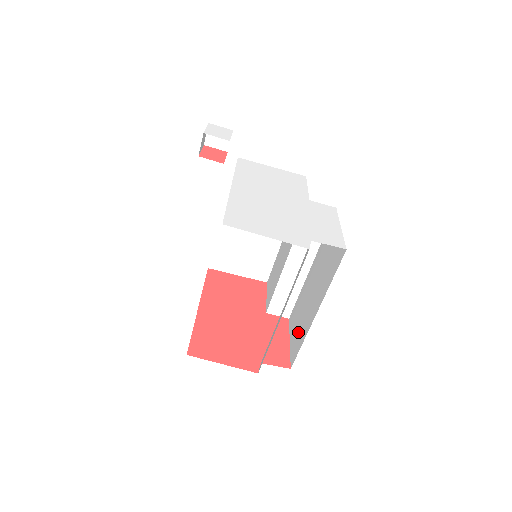
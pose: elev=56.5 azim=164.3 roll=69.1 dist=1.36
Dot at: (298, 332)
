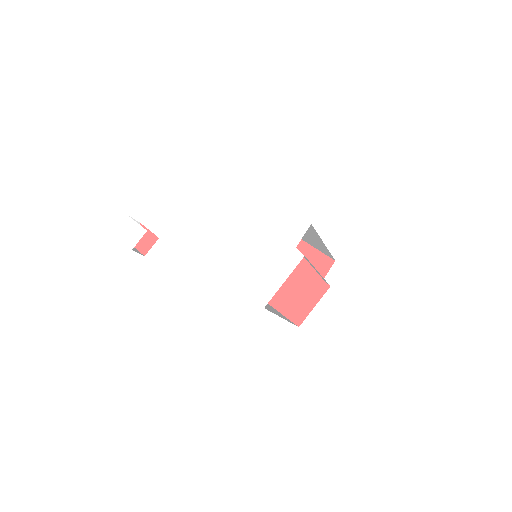
Dot at: (317, 246)
